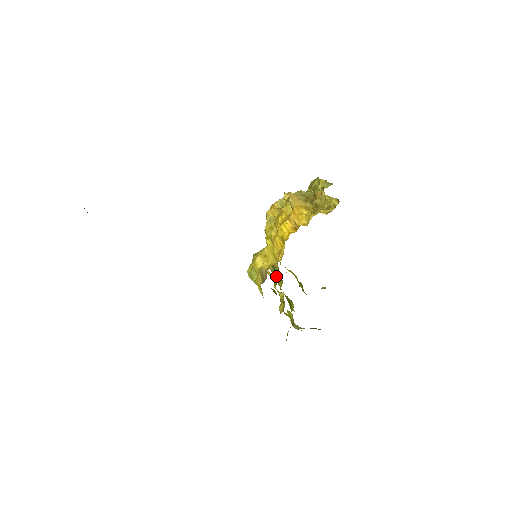
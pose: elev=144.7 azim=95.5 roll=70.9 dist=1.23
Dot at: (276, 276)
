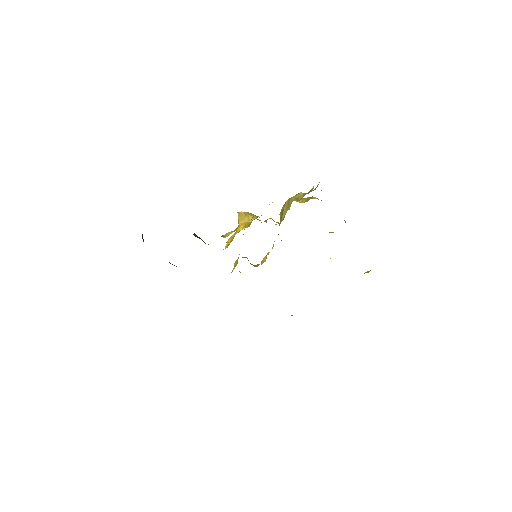
Dot at: occluded
